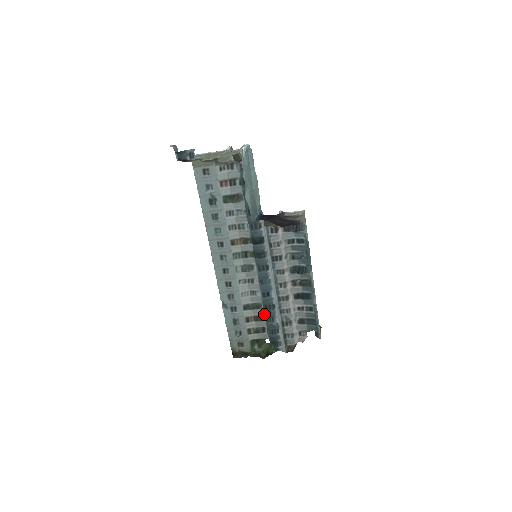
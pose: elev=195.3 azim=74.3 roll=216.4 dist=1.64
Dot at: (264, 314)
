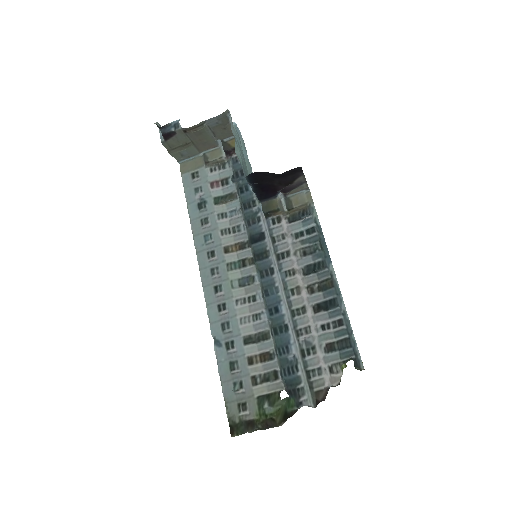
Dot at: (274, 346)
